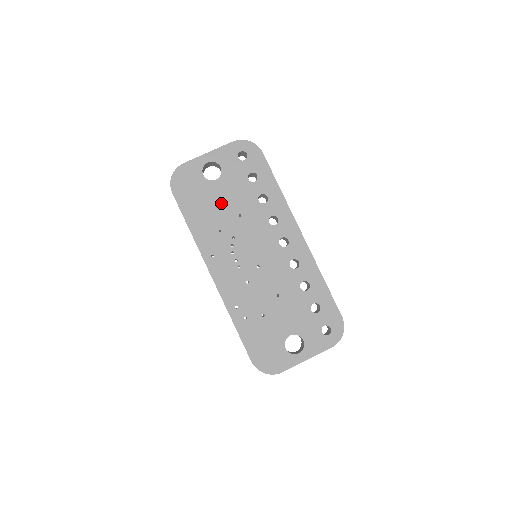
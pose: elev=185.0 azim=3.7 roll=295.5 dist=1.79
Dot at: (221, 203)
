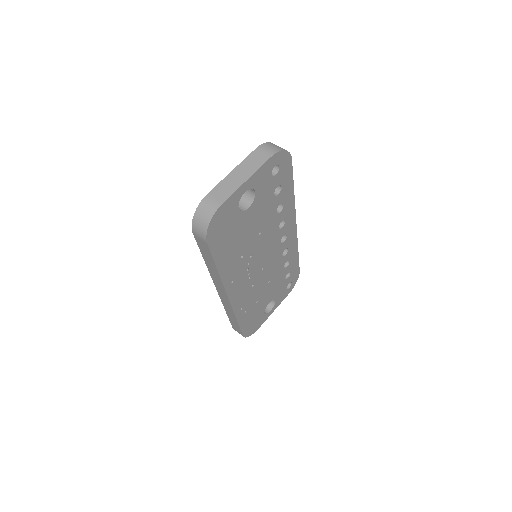
Dot at: (248, 230)
